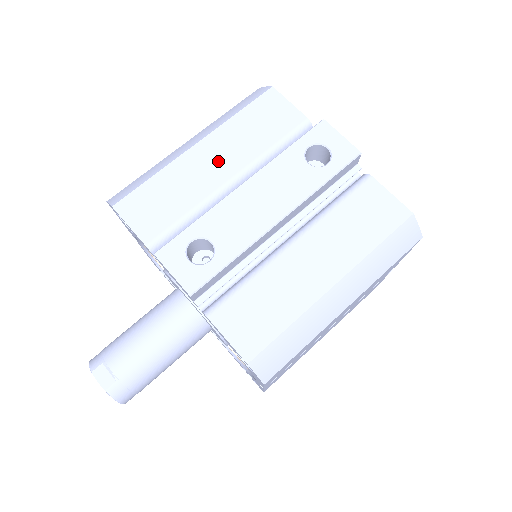
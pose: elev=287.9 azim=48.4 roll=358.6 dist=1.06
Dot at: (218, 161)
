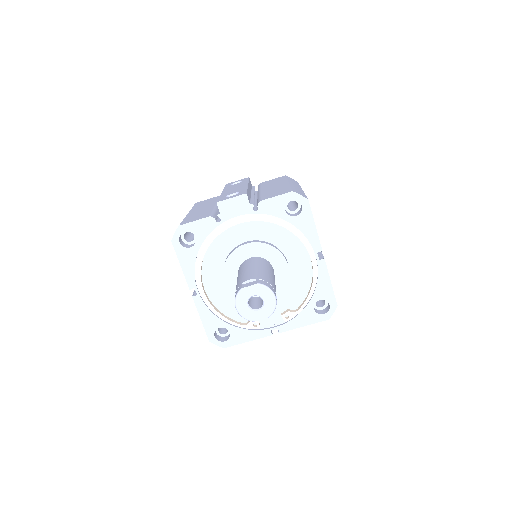
Dot at: (203, 208)
